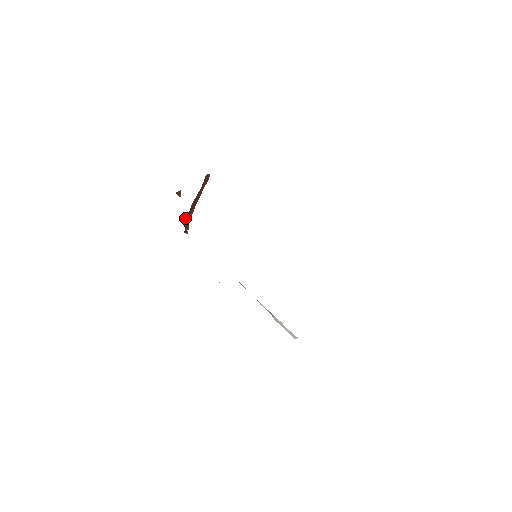
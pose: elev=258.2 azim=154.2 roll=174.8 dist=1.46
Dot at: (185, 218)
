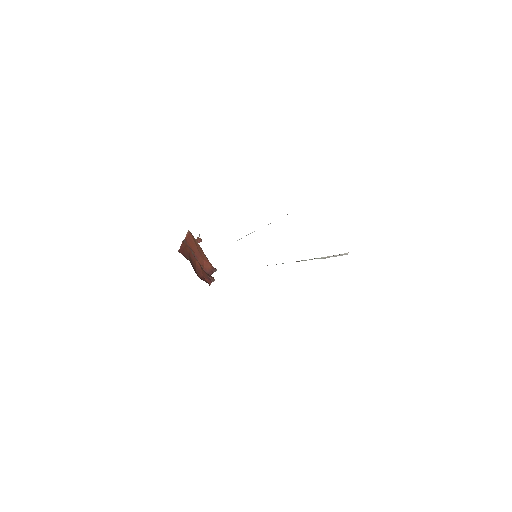
Dot at: occluded
